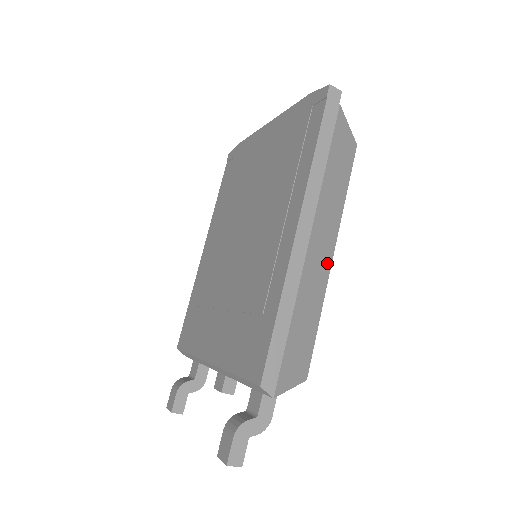
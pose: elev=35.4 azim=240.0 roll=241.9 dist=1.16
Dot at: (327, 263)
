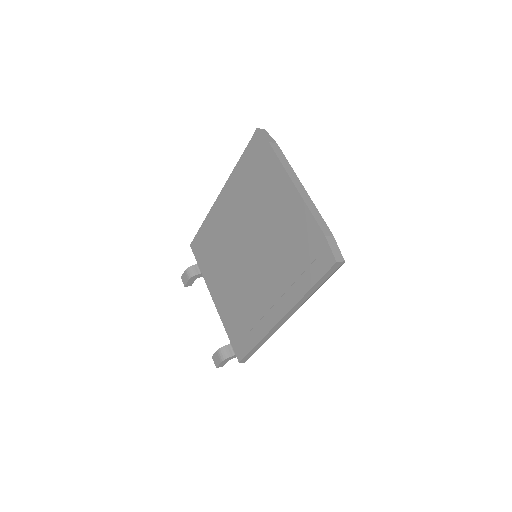
Dot at: occluded
